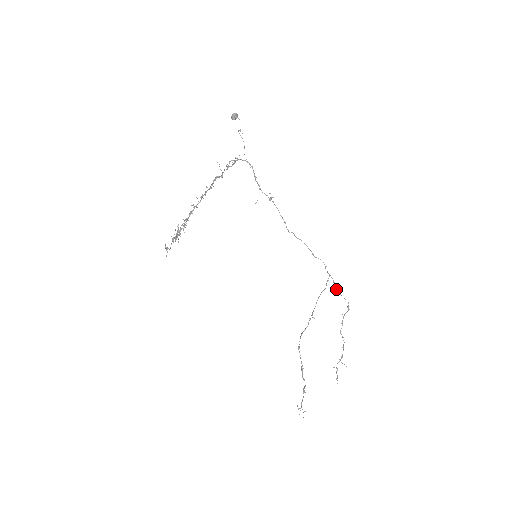
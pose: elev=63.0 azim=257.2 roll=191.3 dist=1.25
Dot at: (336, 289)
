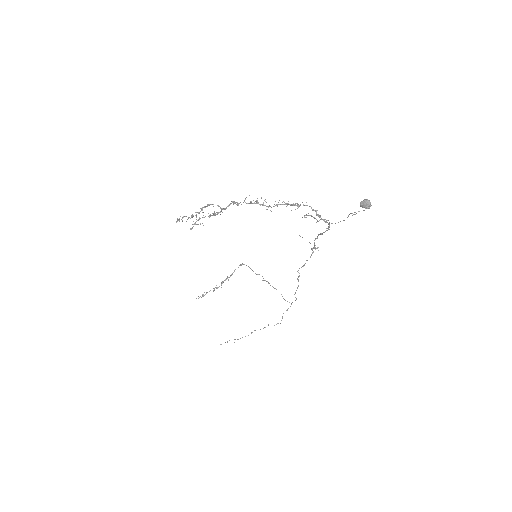
Dot at: occluded
